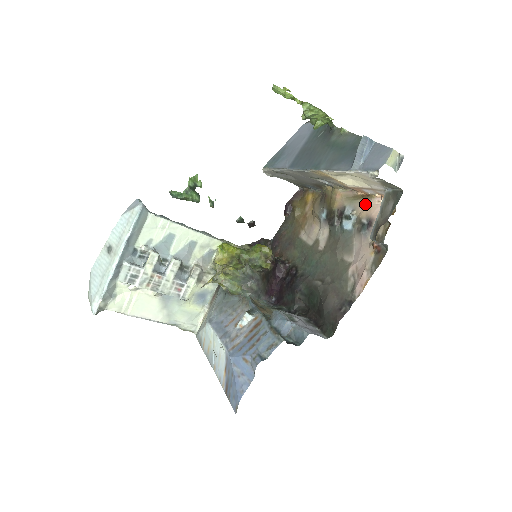
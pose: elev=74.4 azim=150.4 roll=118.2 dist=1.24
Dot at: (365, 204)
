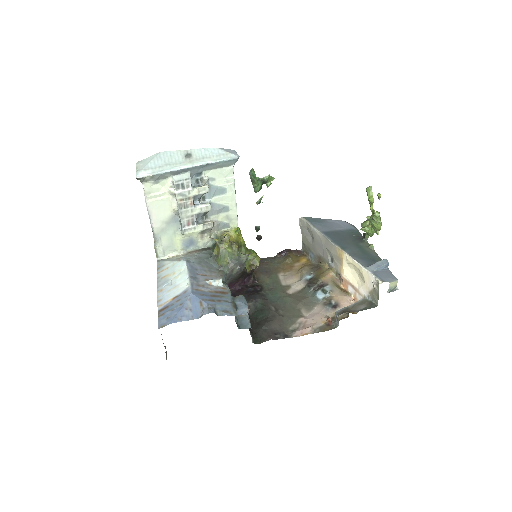
Dot at: (341, 294)
